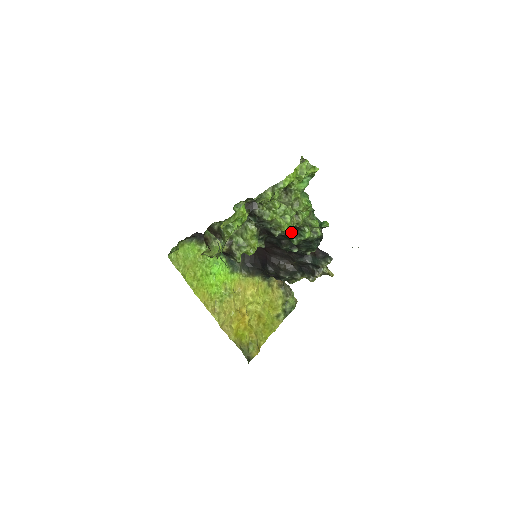
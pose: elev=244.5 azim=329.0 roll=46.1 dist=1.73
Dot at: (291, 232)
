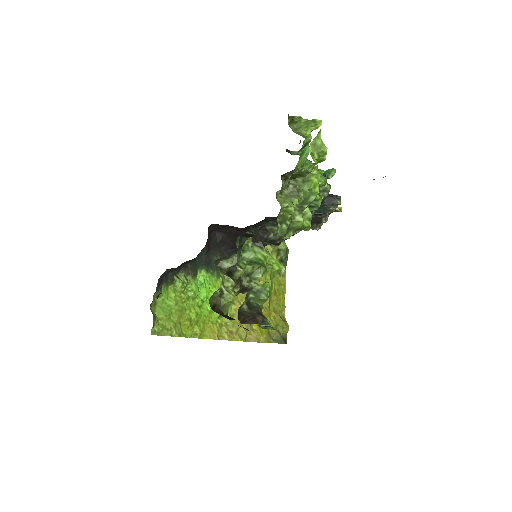
Dot at: occluded
